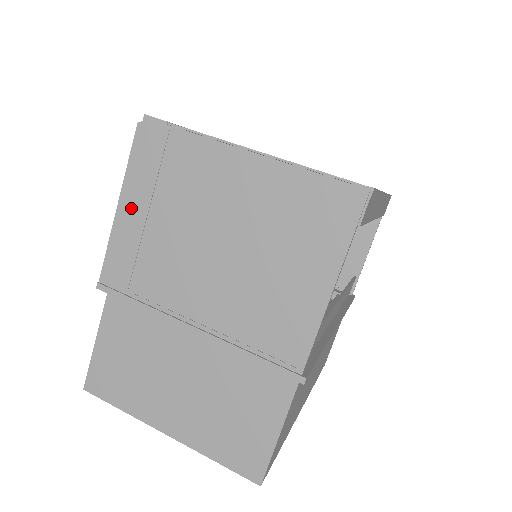
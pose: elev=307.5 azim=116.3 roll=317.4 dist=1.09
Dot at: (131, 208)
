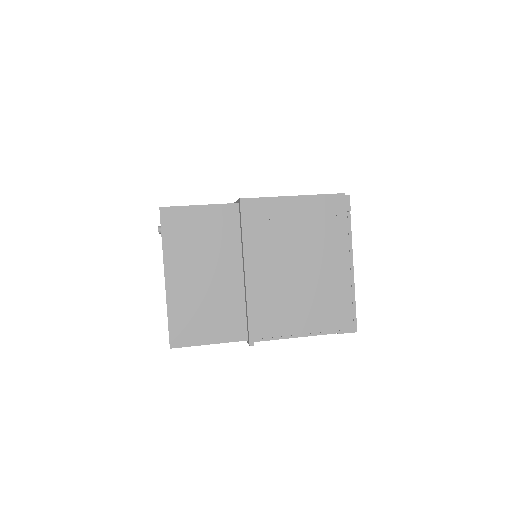
Dot at: (298, 206)
